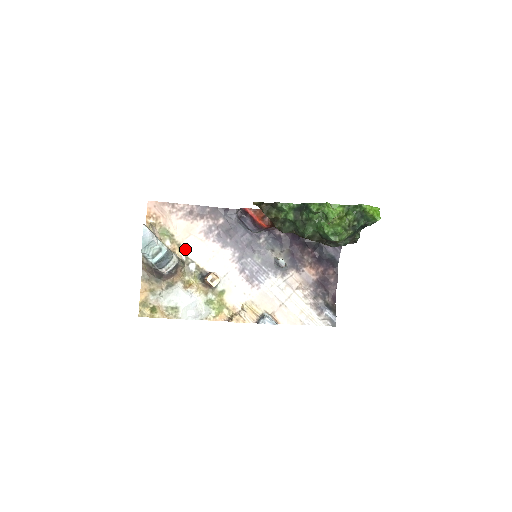
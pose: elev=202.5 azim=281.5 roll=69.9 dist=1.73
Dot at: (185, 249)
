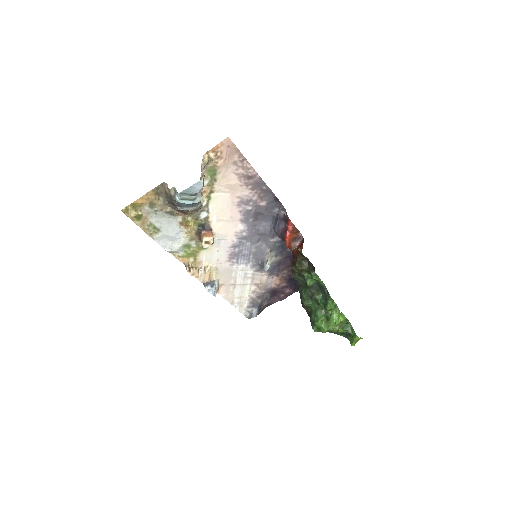
Dot at: (213, 198)
